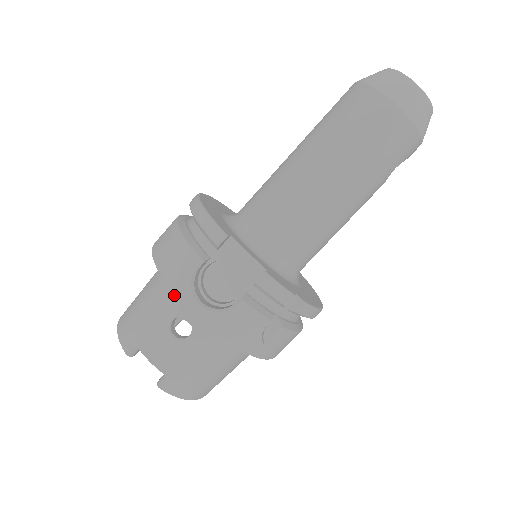
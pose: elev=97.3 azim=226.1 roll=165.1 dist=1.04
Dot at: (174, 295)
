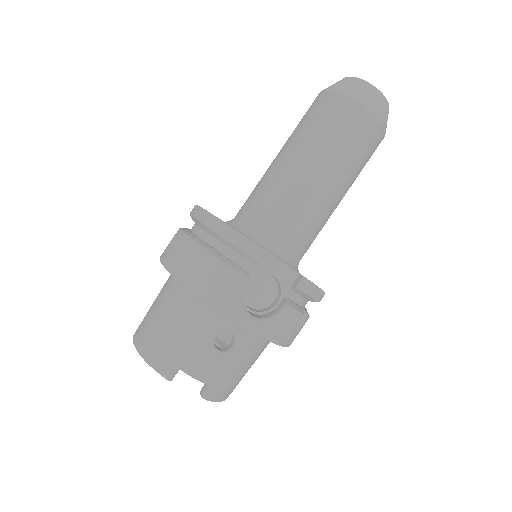
Dot at: (212, 314)
